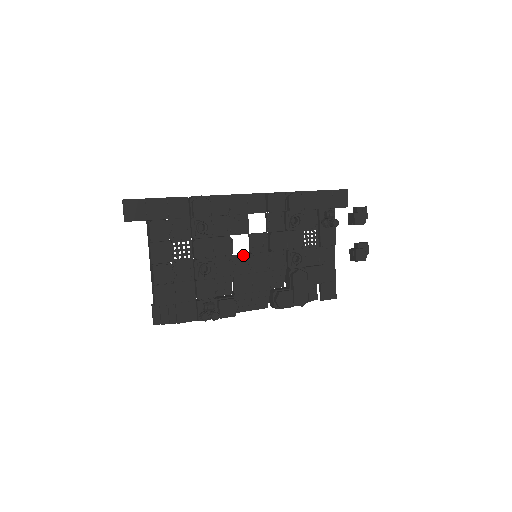
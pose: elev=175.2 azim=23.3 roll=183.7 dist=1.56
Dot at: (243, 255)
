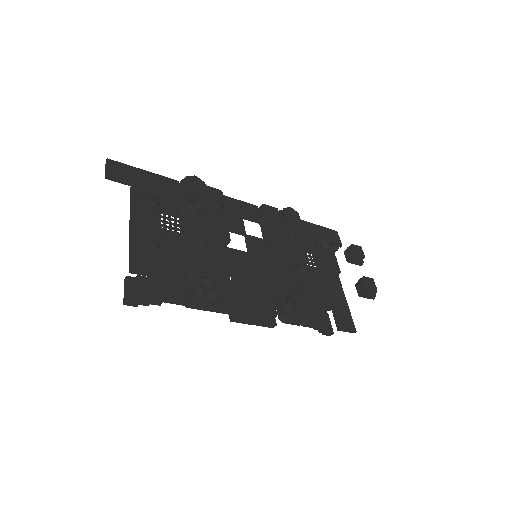
Dot at: (241, 251)
